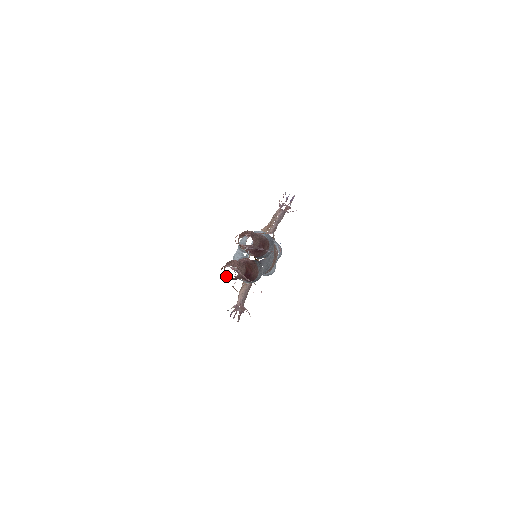
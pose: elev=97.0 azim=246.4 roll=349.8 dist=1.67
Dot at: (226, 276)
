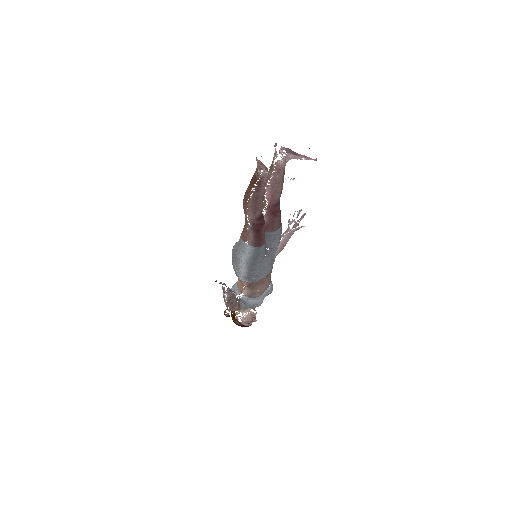
Dot at: (252, 183)
